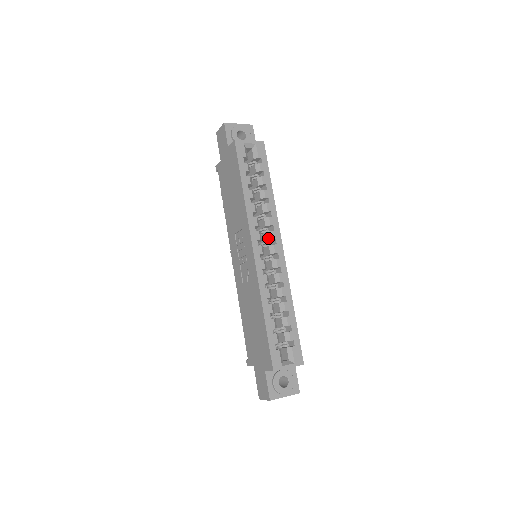
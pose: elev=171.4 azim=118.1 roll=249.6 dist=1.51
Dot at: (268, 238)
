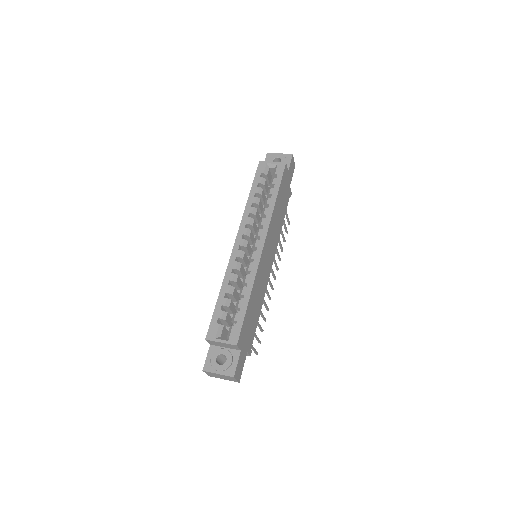
Dot at: (256, 235)
